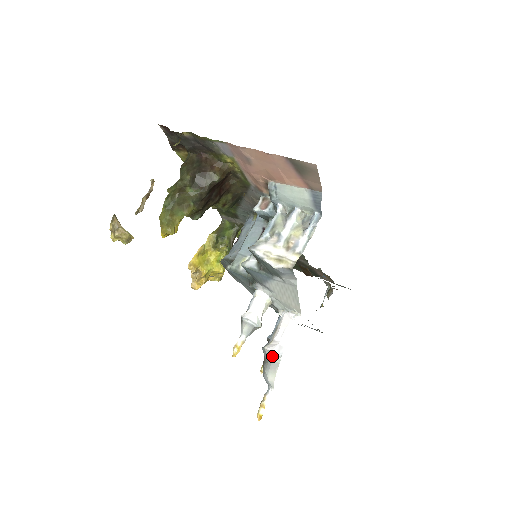
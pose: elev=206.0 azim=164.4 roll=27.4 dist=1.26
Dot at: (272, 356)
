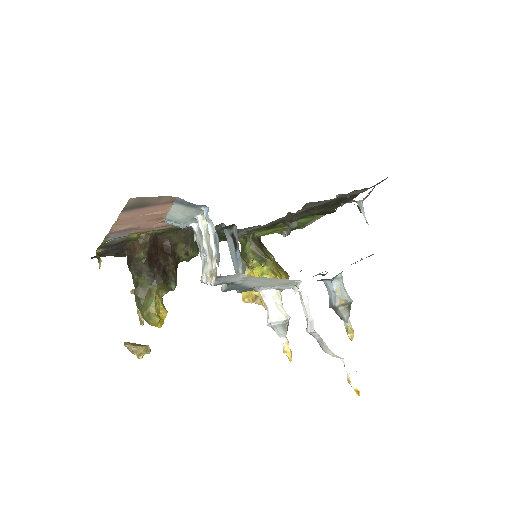
Dot at: (313, 336)
